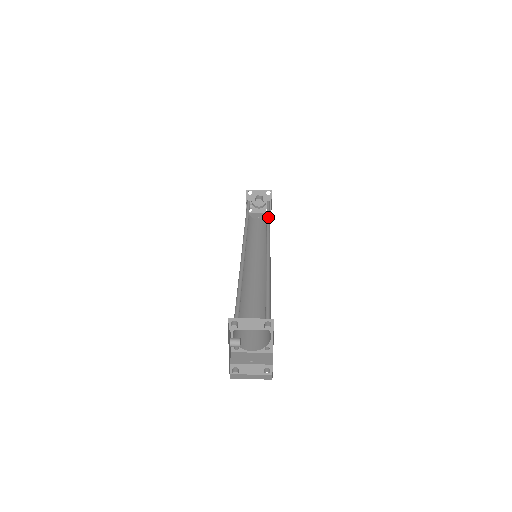
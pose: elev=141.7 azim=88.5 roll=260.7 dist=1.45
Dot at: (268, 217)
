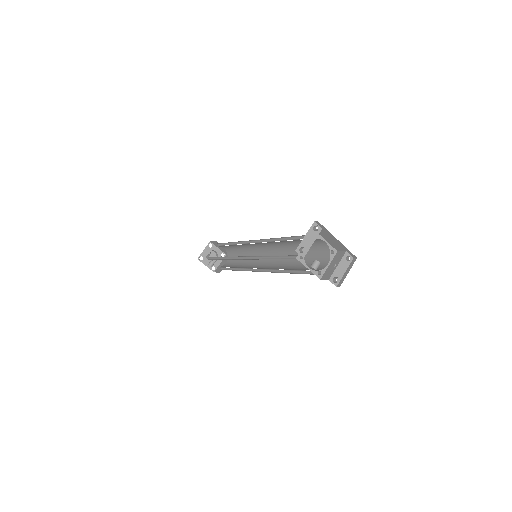
Dot at: (230, 244)
